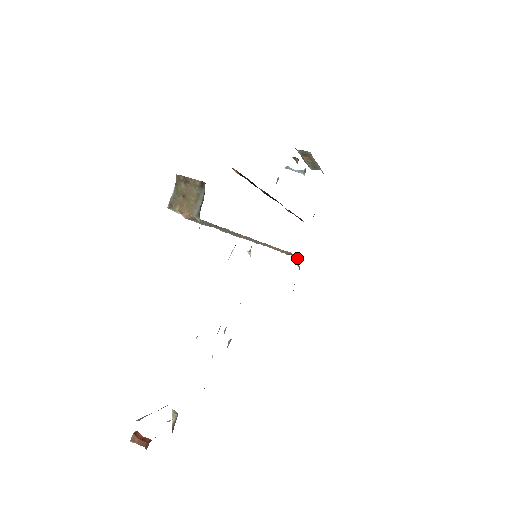
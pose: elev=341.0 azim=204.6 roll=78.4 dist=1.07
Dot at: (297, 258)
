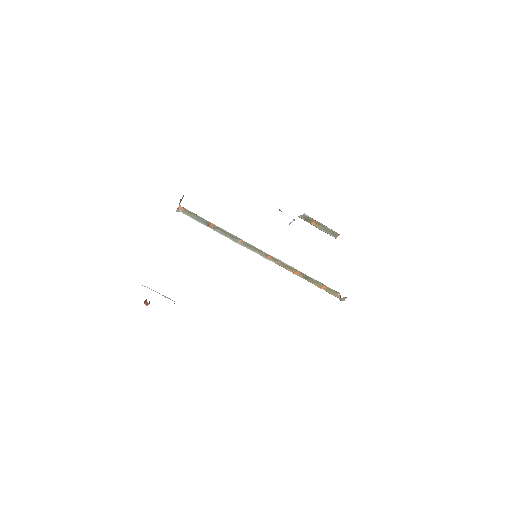
Dot at: (340, 295)
